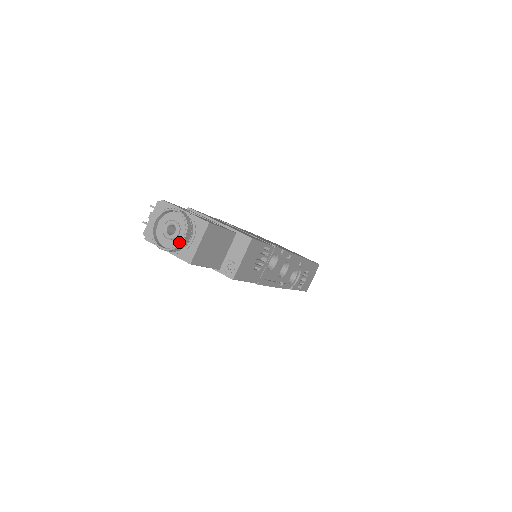
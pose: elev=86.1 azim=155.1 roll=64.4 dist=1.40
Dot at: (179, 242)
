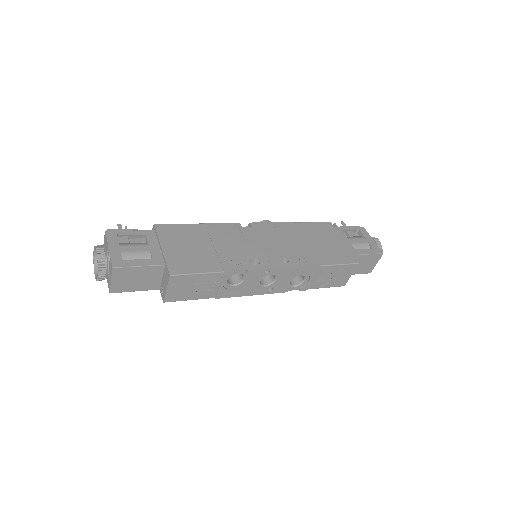
Dot at: occluded
